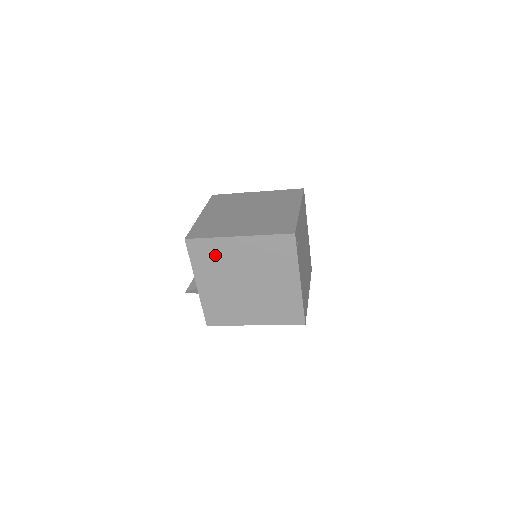
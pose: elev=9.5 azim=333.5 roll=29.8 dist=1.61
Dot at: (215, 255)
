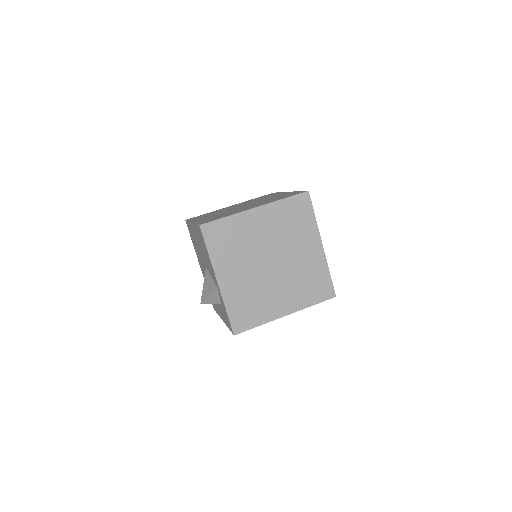
Dot at: (234, 237)
